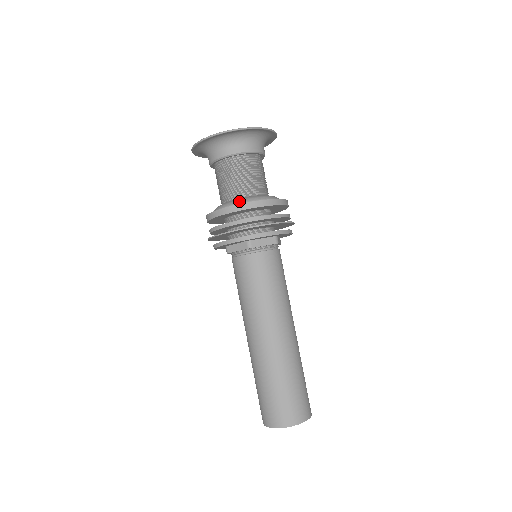
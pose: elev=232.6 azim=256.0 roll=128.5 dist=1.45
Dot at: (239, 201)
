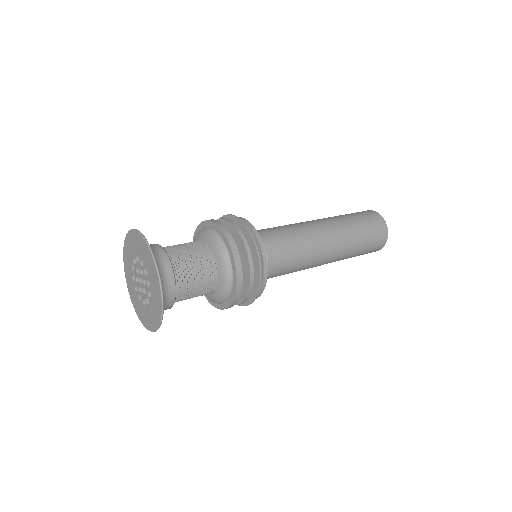
Dot at: occluded
